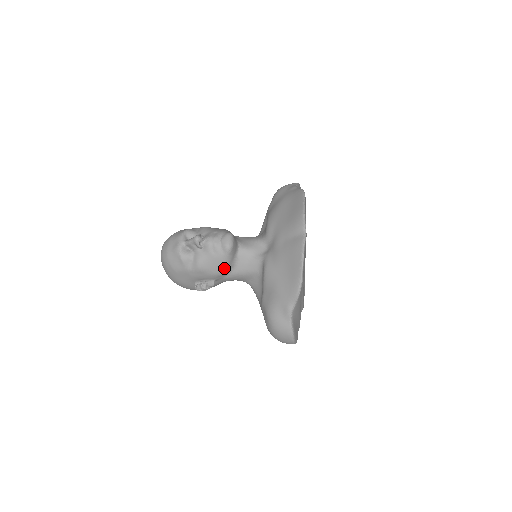
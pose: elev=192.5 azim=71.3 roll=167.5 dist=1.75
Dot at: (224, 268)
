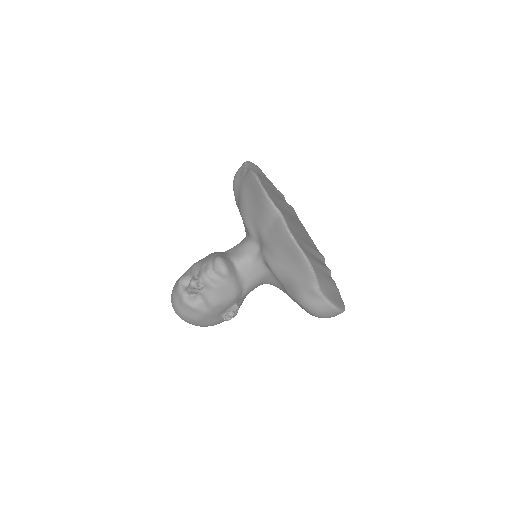
Dot at: (235, 290)
